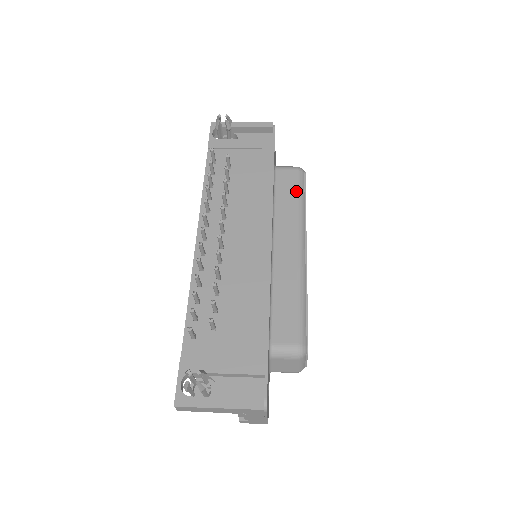
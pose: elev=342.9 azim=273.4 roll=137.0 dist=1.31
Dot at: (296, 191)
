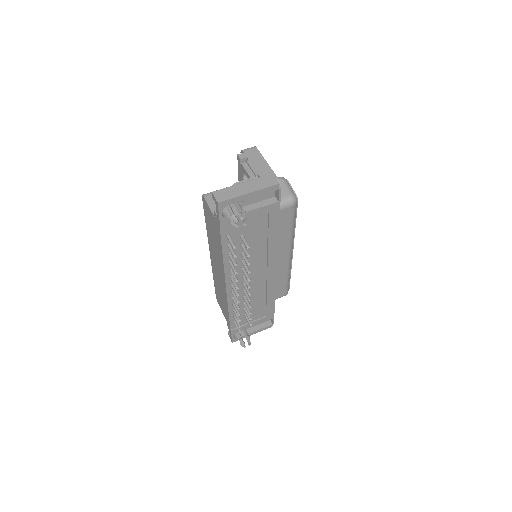
Dot at: (291, 223)
